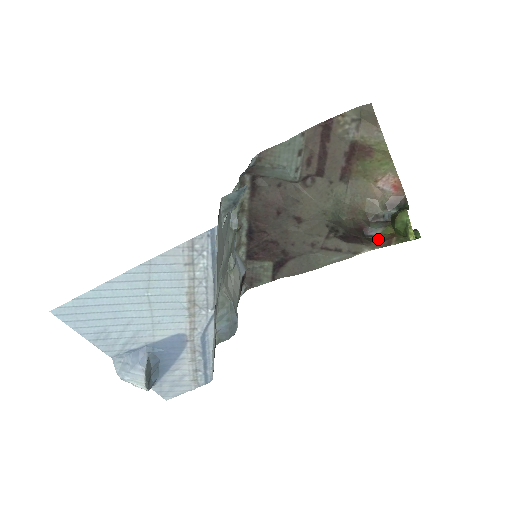
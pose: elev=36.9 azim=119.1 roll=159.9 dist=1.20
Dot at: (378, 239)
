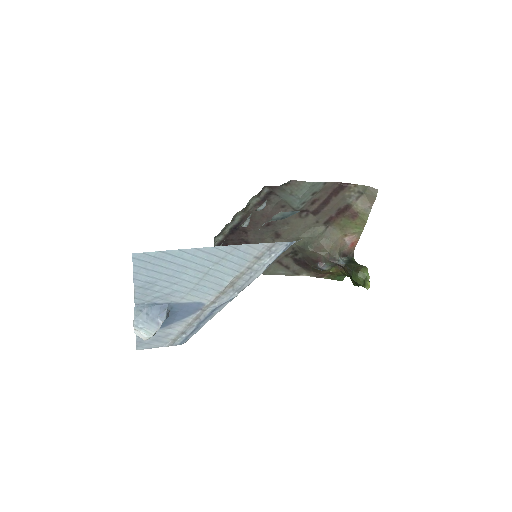
Dot at: (321, 272)
